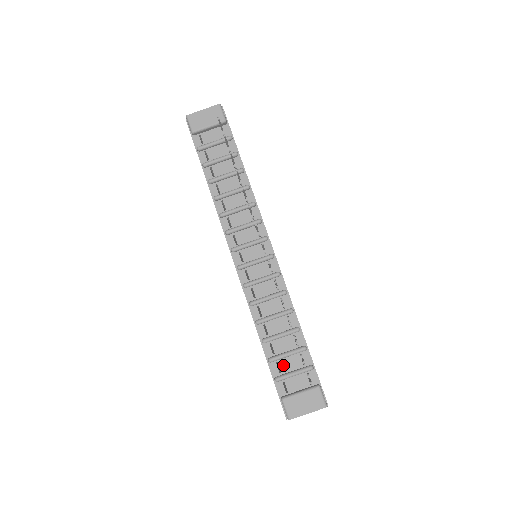
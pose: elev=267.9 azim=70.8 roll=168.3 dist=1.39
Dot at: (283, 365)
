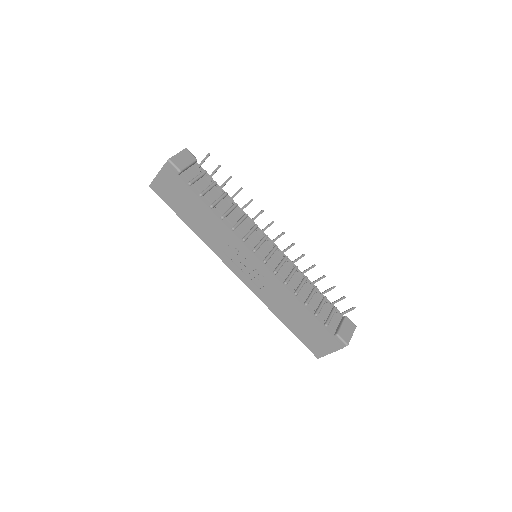
Dot at: (323, 315)
